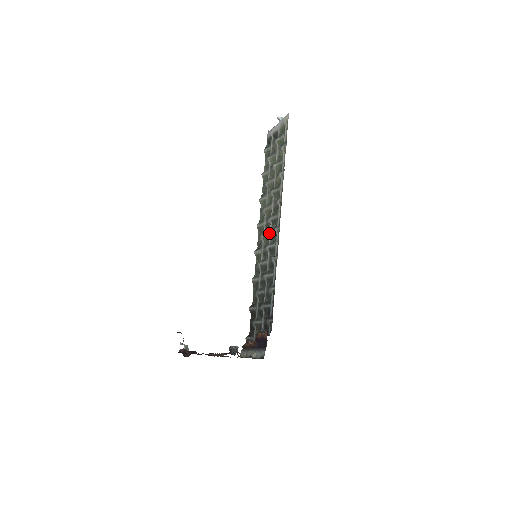
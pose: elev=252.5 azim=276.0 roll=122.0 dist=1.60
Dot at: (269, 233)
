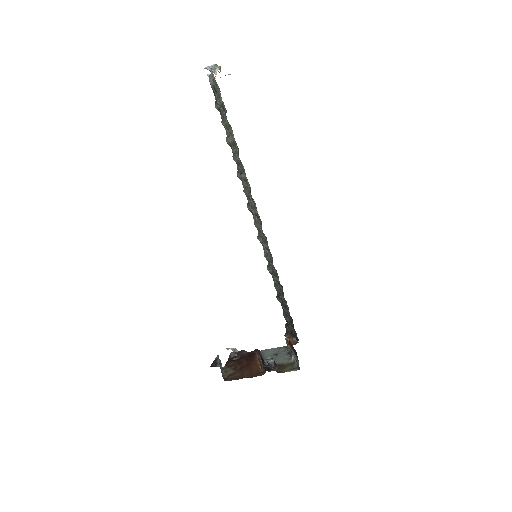
Dot at: (259, 226)
